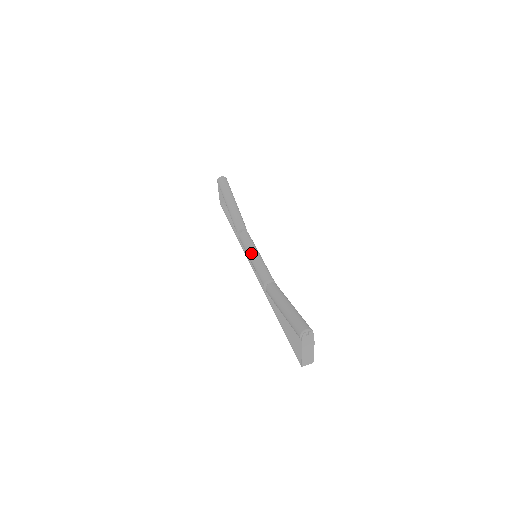
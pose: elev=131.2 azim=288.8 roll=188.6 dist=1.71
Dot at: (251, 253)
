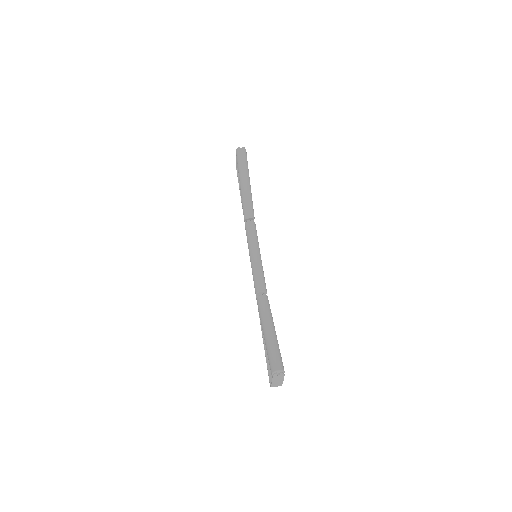
Dot at: (252, 252)
